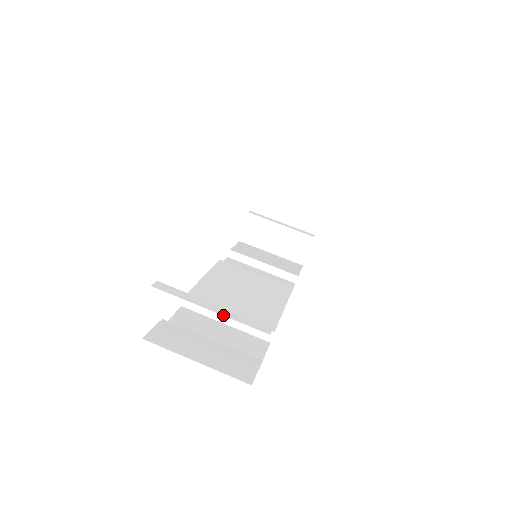
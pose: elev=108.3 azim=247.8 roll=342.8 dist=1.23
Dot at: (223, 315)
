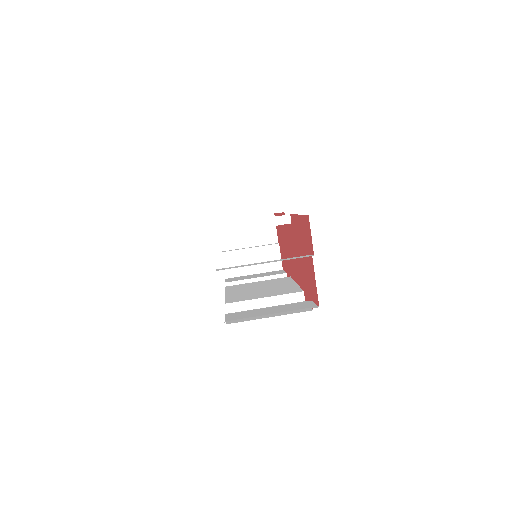
Dot at: (276, 261)
